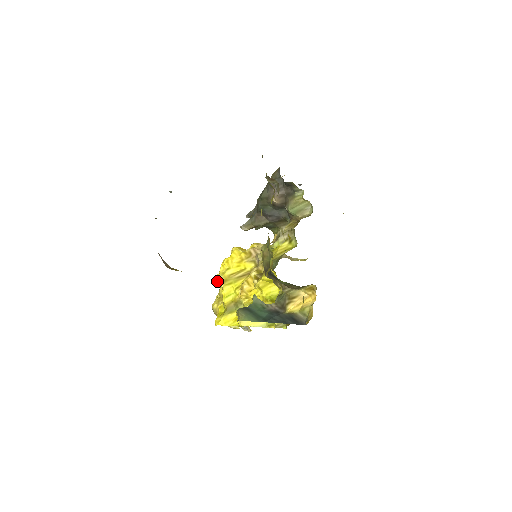
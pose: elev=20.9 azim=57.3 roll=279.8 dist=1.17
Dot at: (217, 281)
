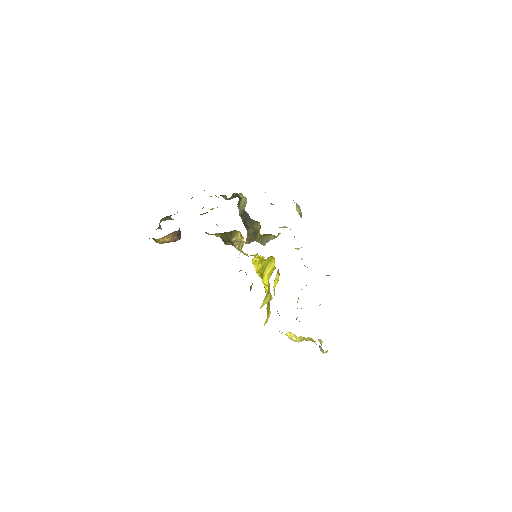
Dot at: occluded
